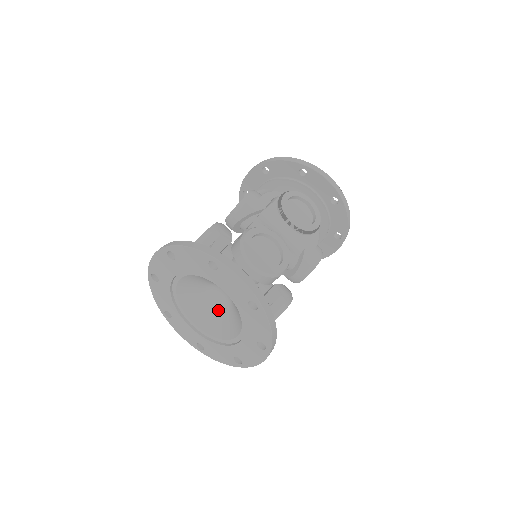
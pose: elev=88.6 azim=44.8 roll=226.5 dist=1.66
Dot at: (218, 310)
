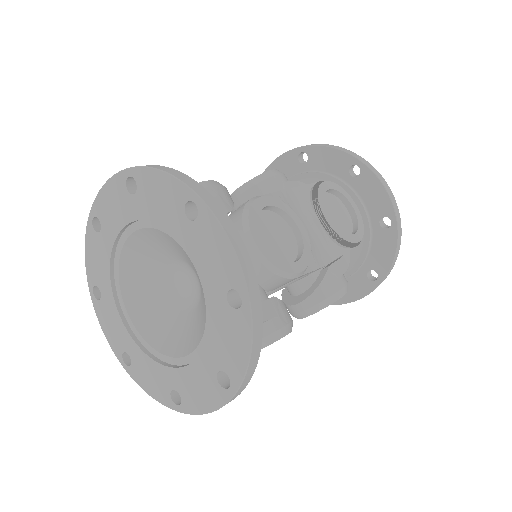
Dot at: (174, 307)
